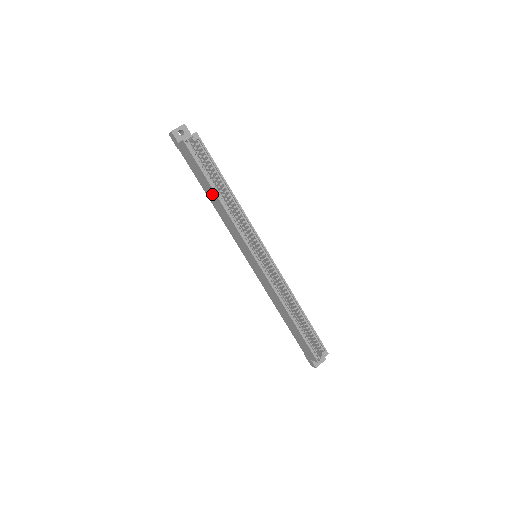
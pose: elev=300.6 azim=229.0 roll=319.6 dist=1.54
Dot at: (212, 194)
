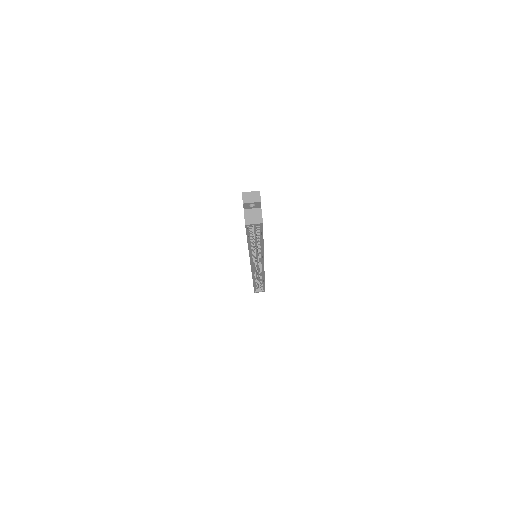
Dot at: occluded
